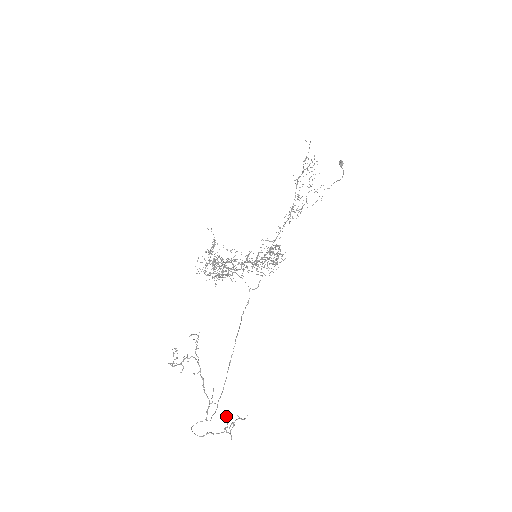
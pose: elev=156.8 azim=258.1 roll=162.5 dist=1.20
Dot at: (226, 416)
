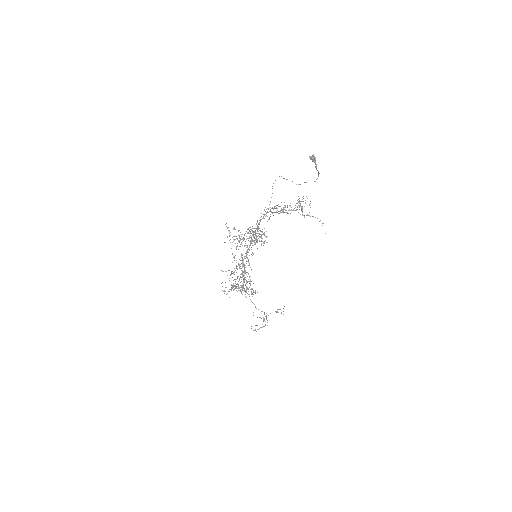
Dot at: occluded
